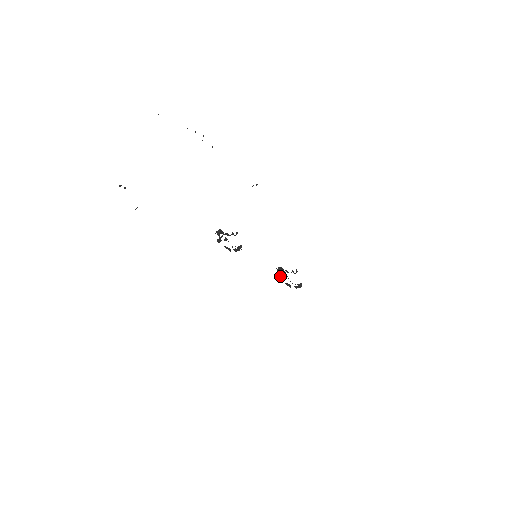
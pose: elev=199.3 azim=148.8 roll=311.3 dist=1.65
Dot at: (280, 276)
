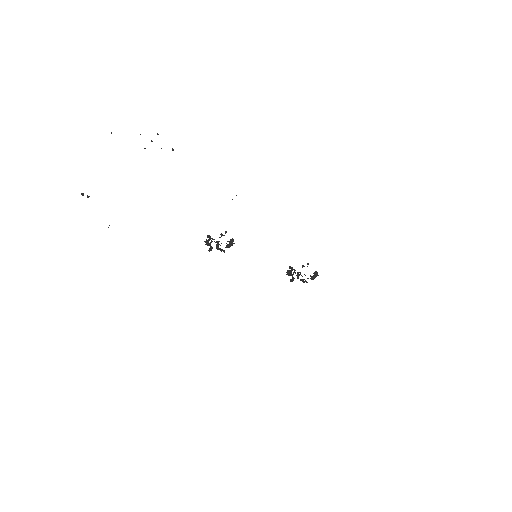
Dot at: (292, 277)
